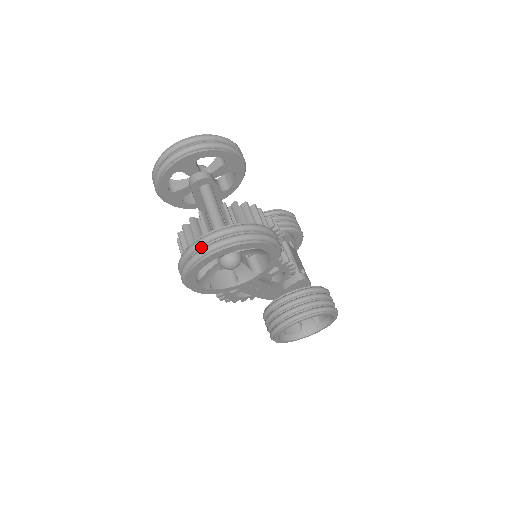
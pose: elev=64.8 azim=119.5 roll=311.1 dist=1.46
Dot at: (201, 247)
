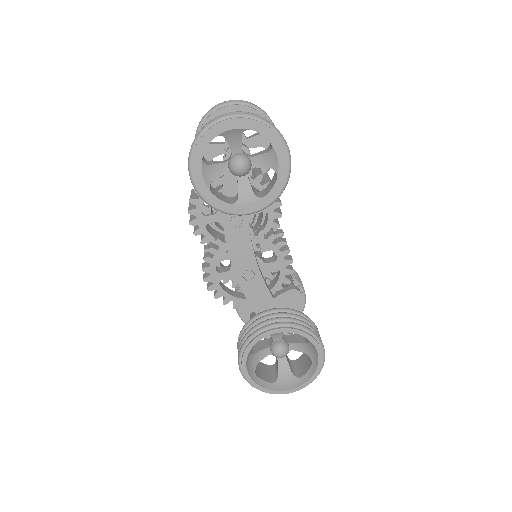
Dot at: occluded
